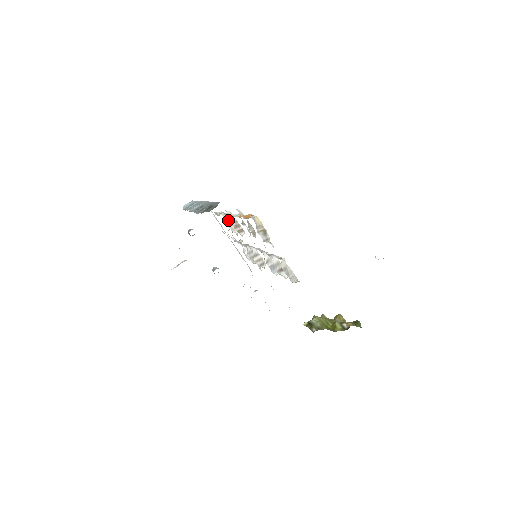
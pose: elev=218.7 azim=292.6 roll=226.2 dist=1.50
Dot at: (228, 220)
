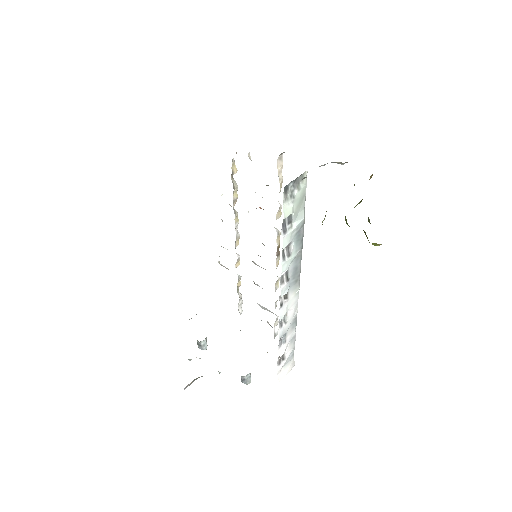
Dot at: occluded
